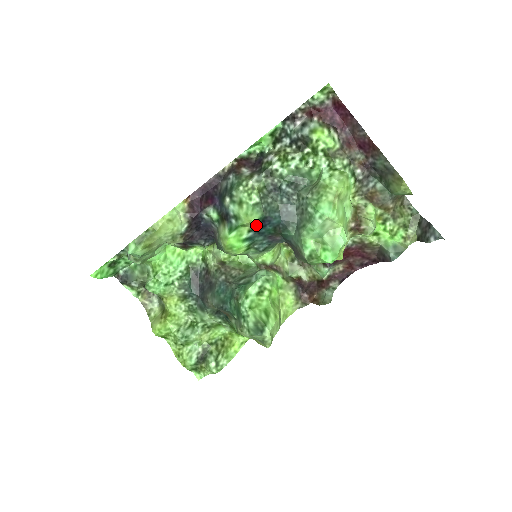
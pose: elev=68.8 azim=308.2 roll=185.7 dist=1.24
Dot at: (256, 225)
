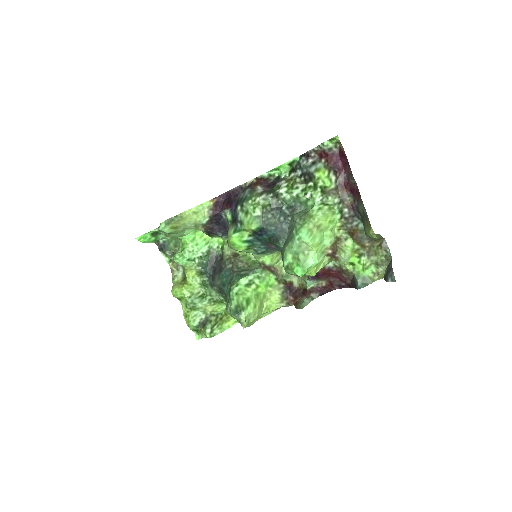
Dot at: (255, 232)
